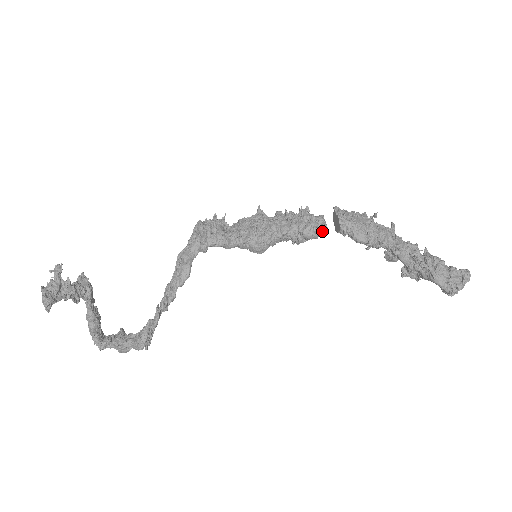
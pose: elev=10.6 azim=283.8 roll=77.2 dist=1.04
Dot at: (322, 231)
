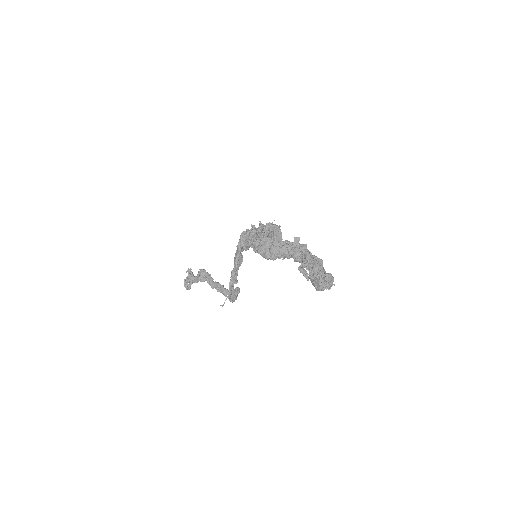
Dot at: occluded
